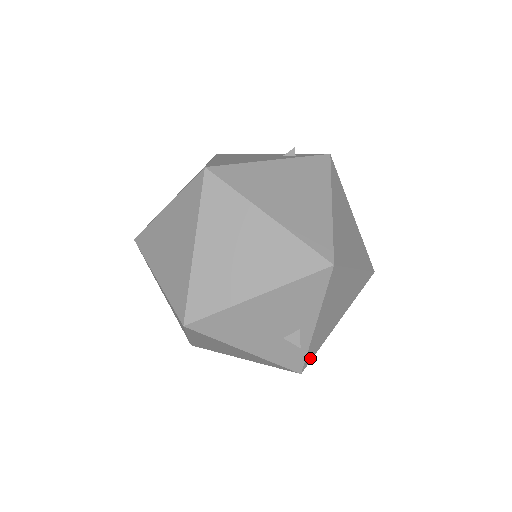
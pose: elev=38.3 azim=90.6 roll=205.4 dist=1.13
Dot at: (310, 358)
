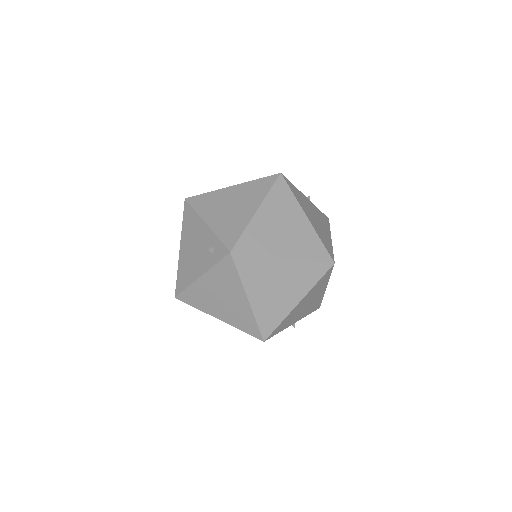
Dot at: (318, 305)
